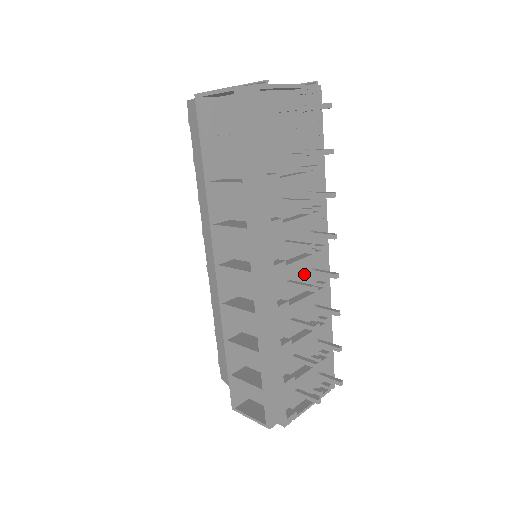
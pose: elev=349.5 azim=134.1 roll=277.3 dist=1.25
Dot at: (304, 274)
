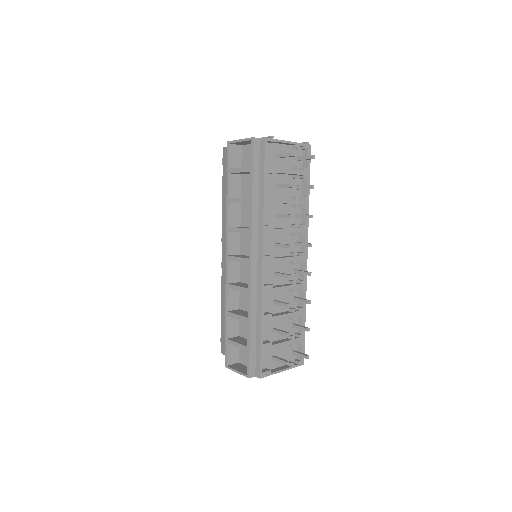
Dot at: (288, 271)
